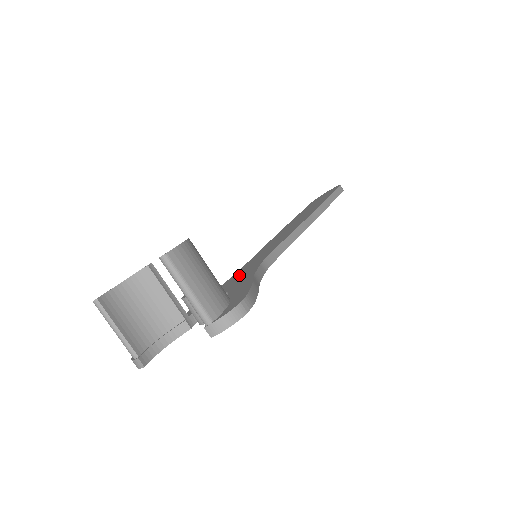
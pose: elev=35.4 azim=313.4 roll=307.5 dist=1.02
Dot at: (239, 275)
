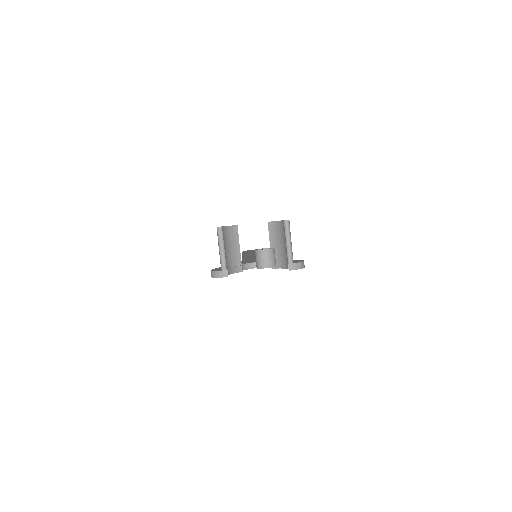
Dot at: occluded
